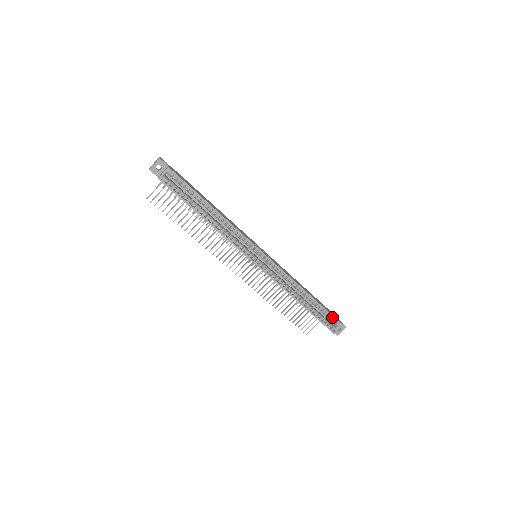
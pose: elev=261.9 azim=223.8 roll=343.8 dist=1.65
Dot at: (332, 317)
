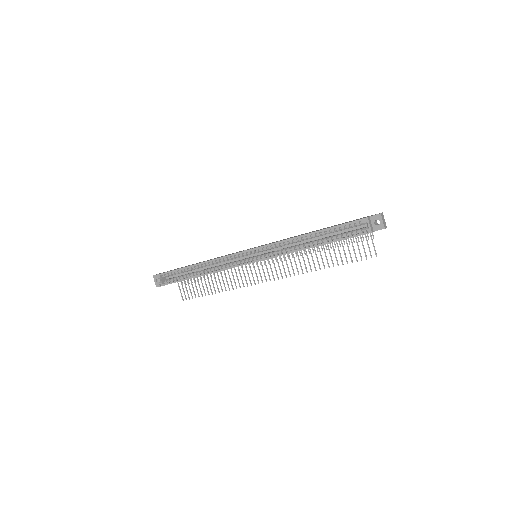
Dot at: (349, 224)
